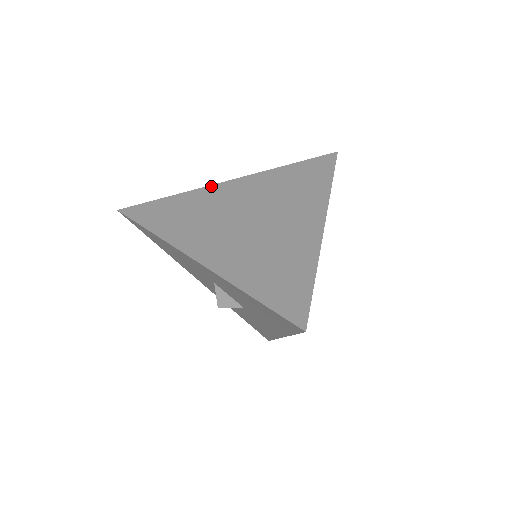
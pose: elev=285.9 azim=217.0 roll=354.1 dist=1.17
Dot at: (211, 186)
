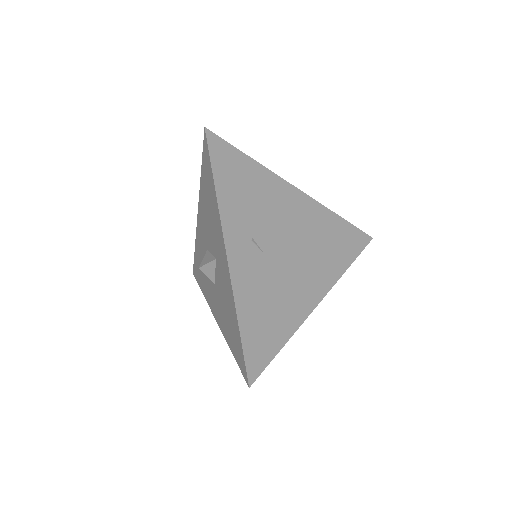
Dot at: occluded
